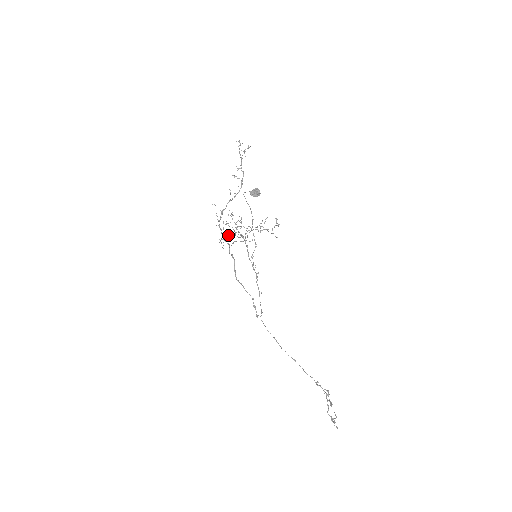
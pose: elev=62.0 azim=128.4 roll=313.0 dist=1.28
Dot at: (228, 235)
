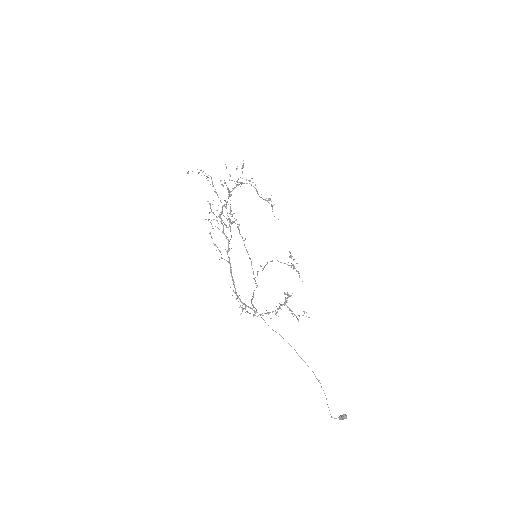
Dot at: occluded
